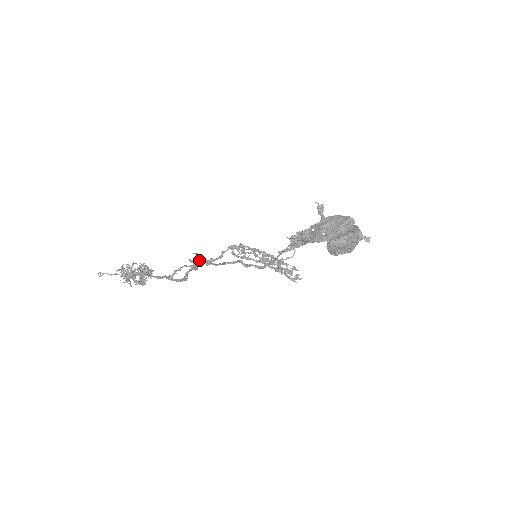
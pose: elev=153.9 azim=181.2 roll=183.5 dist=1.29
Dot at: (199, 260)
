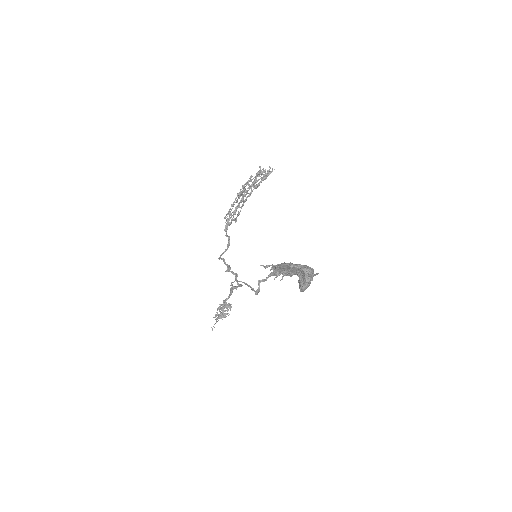
Dot at: (230, 268)
